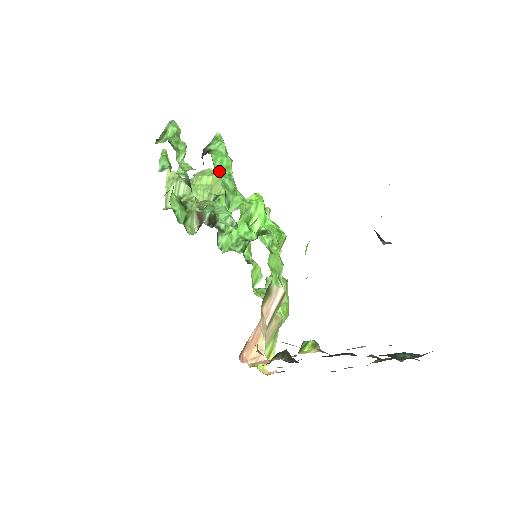
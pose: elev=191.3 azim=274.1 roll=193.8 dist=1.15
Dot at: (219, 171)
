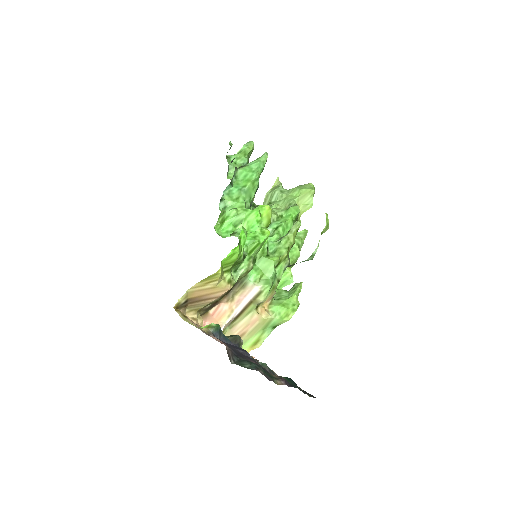
Dot at: (237, 182)
